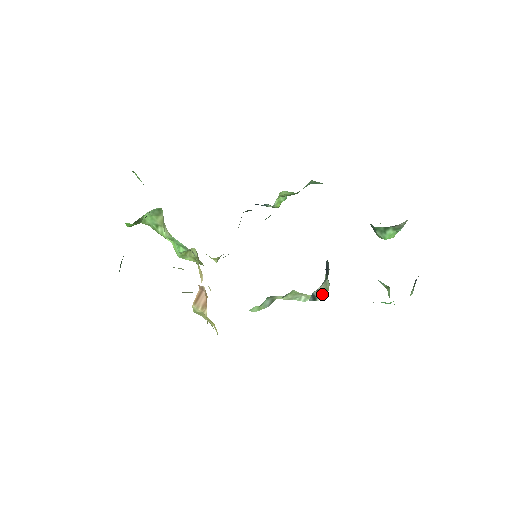
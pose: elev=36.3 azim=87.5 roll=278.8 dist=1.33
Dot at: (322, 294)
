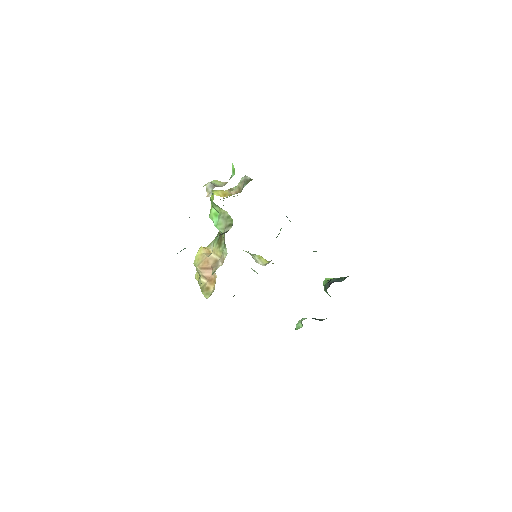
Dot at: occluded
